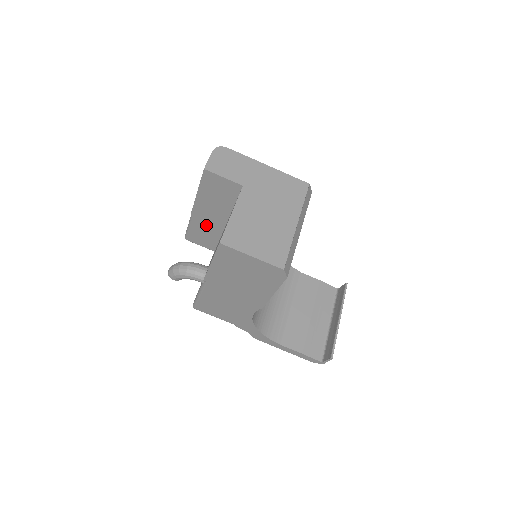
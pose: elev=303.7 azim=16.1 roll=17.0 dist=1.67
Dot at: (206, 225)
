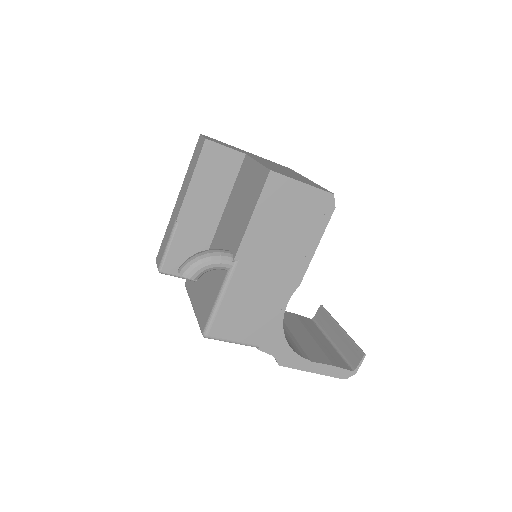
Dot at: (193, 234)
